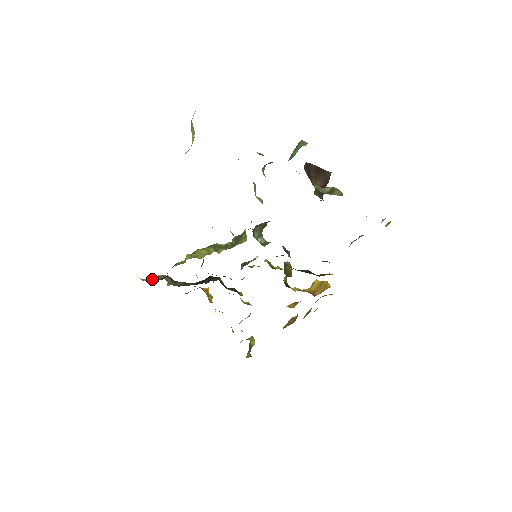
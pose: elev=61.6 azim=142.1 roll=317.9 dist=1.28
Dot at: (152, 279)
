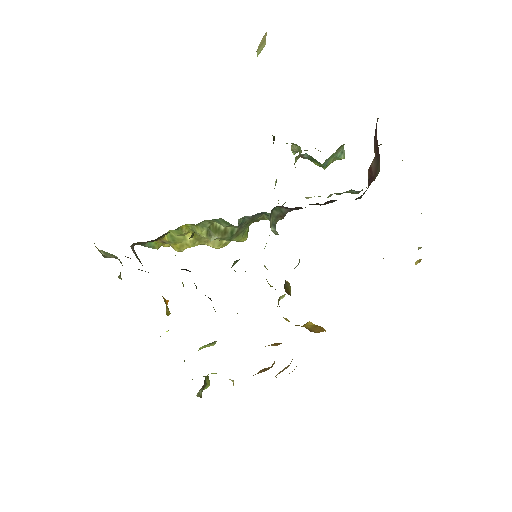
Dot at: (107, 254)
